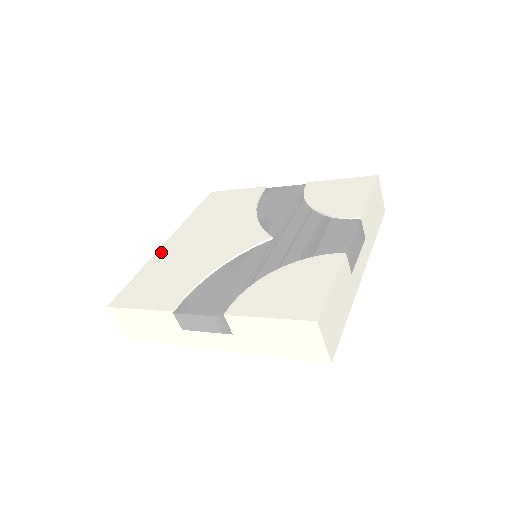
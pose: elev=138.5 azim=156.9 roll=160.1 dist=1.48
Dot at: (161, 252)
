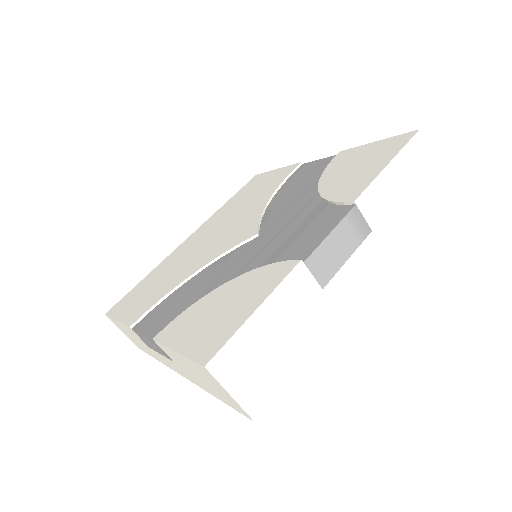
Dot at: (175, 252)
